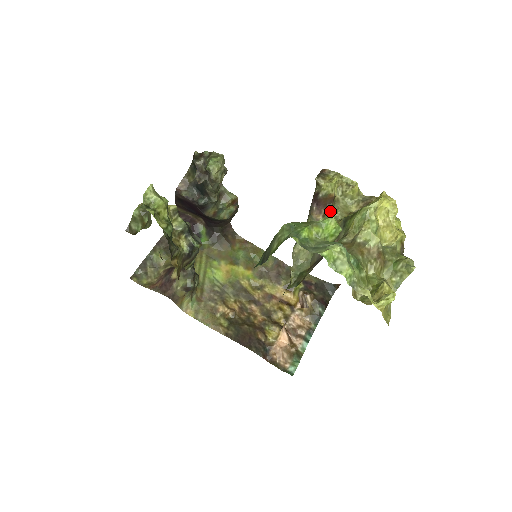
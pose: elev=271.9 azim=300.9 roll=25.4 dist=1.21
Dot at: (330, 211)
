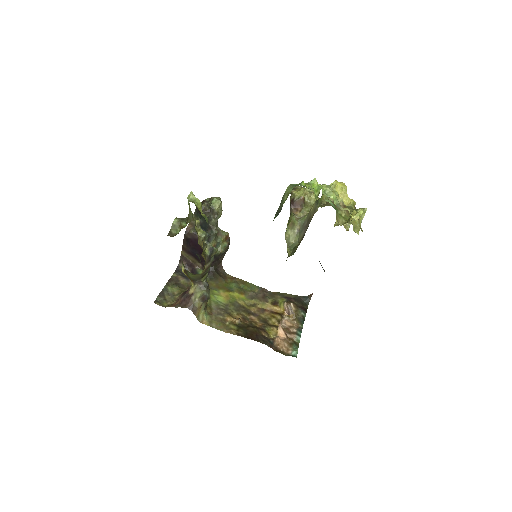
Dot at: (303, 208)
